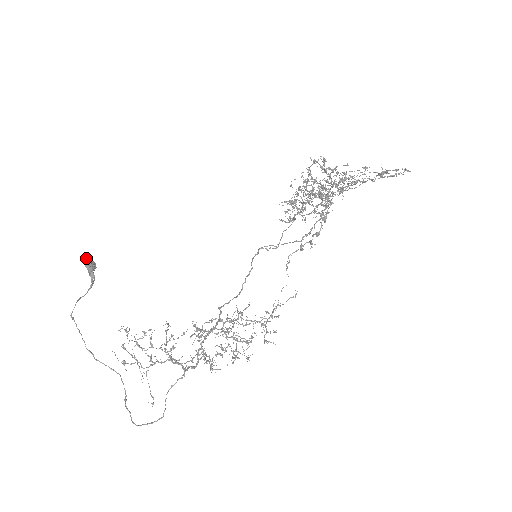
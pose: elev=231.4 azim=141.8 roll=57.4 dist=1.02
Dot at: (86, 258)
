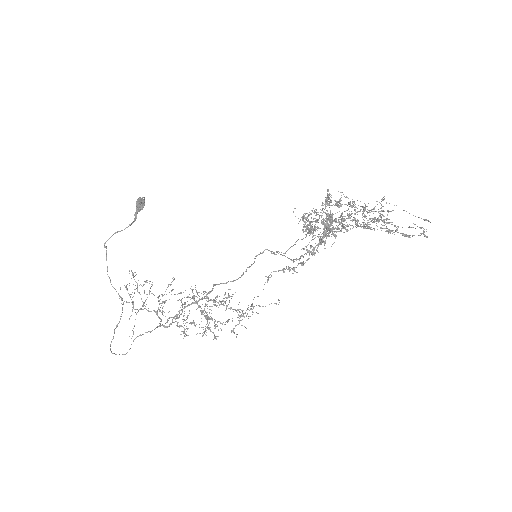
Dot at: (140, 197)
